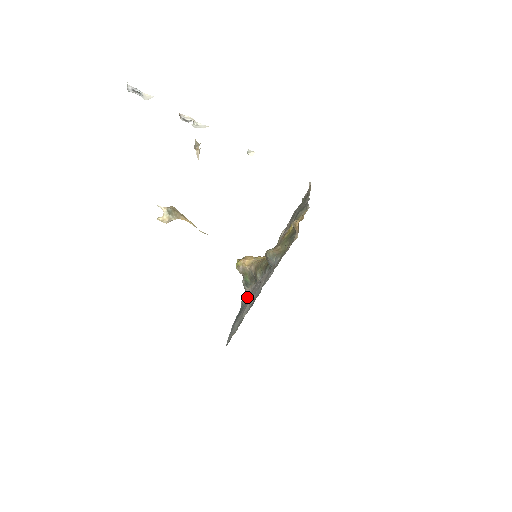
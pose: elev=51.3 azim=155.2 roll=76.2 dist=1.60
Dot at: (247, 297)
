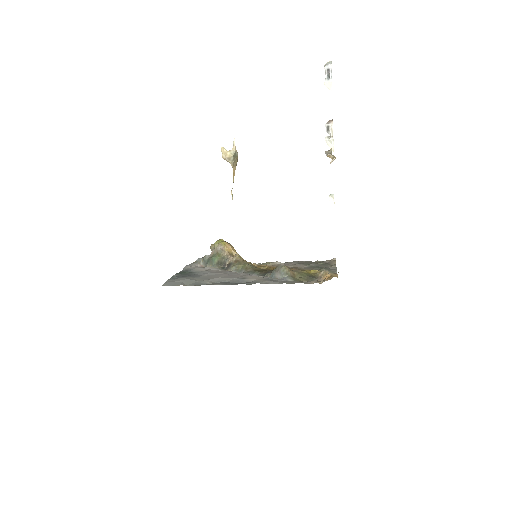
Dot at: occluded
